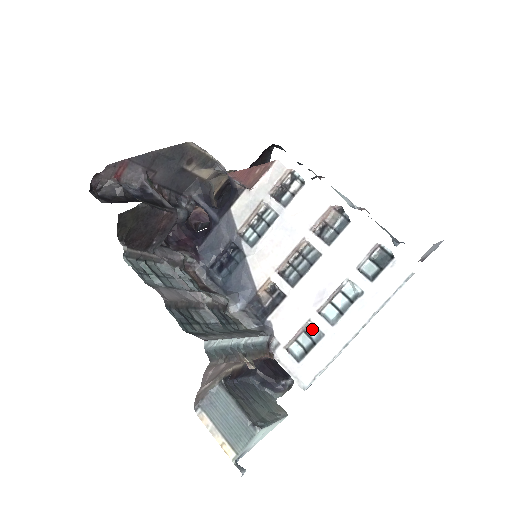
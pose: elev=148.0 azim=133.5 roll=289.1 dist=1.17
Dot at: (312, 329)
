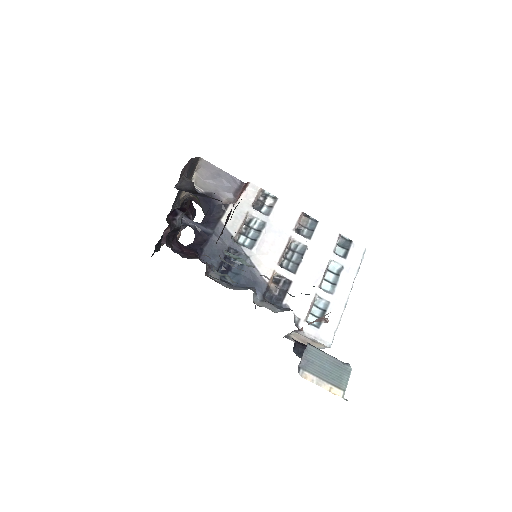
Dot at: (317, 302)
